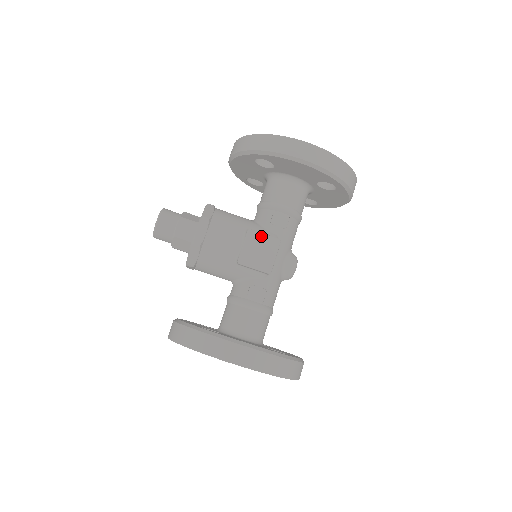
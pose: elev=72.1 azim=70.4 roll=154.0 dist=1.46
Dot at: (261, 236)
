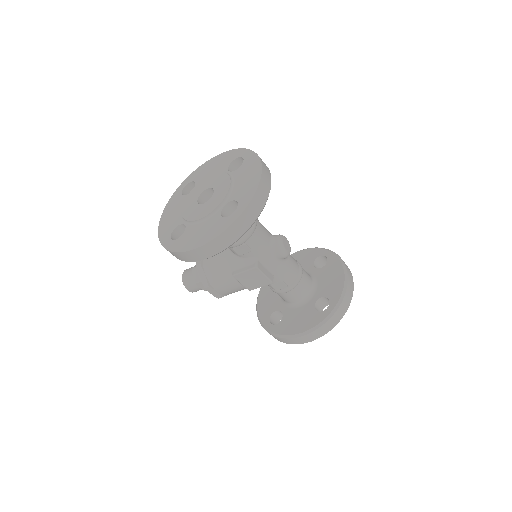
Dot at: (243, 274)
